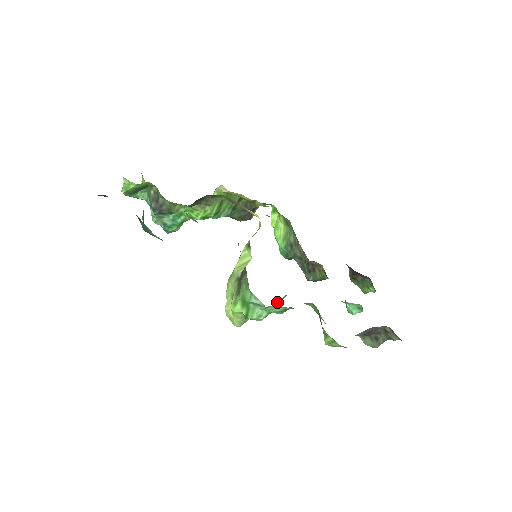
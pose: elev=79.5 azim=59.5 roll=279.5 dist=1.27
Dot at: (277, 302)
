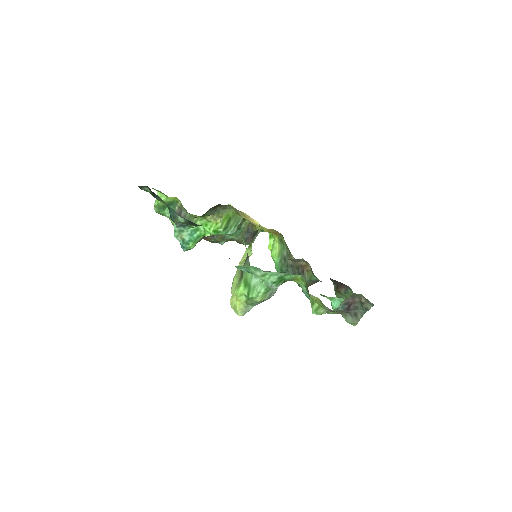
Dot at: occluded
